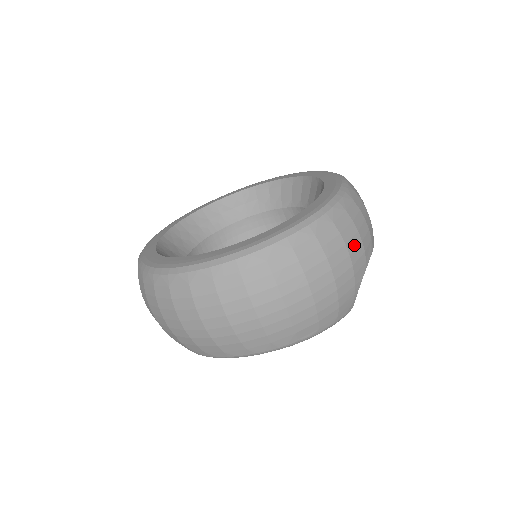
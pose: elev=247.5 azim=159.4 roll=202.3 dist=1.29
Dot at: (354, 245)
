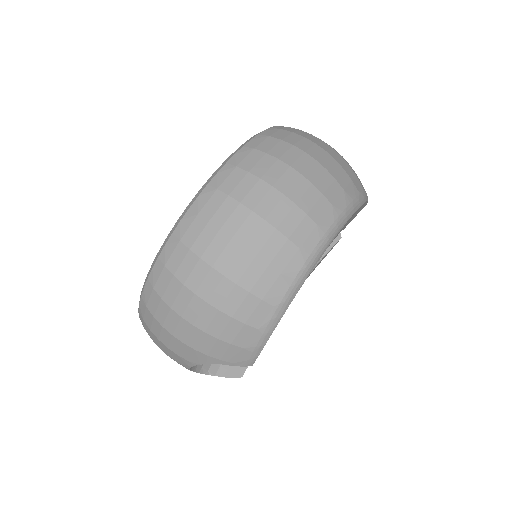
Dot at: occluded
